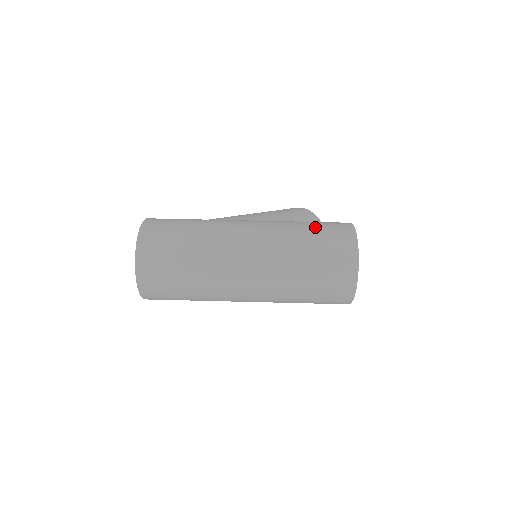
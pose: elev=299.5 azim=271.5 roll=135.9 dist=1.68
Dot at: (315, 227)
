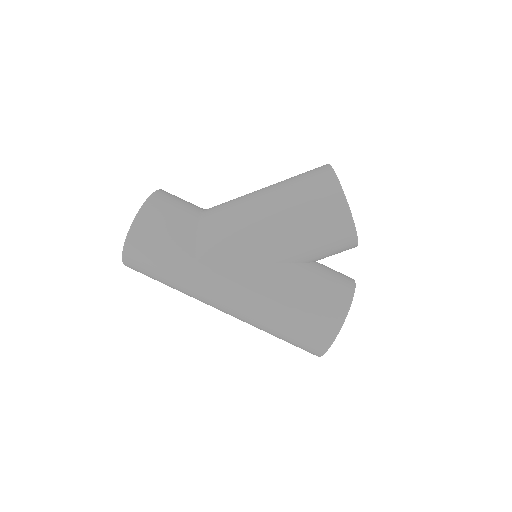
Dot at: (294, 323)
